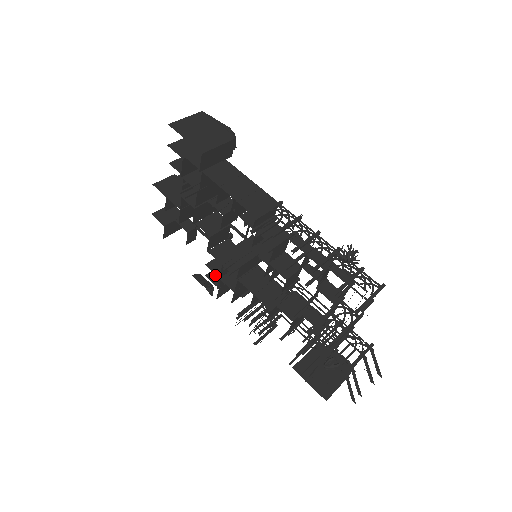
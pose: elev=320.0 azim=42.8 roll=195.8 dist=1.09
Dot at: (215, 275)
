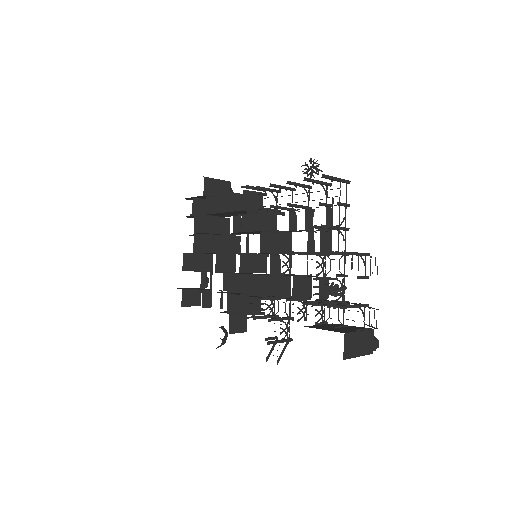
Dot at: occluded
